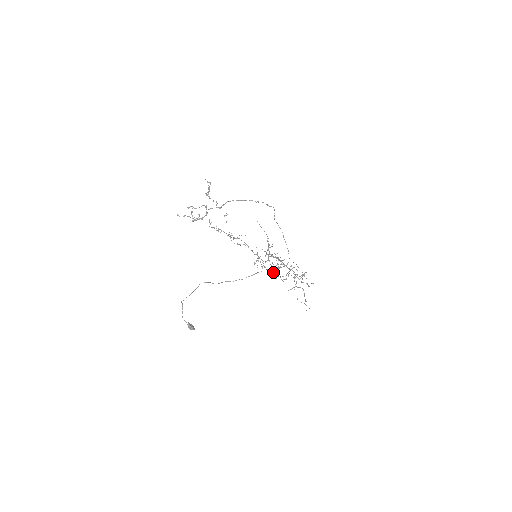
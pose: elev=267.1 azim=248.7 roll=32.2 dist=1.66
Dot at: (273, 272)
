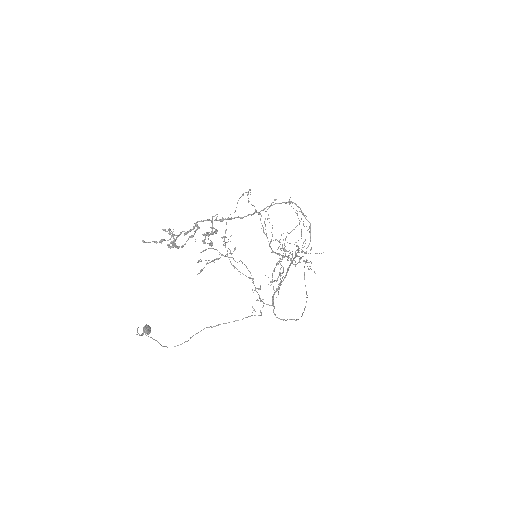
Dot at: (272, 251)
